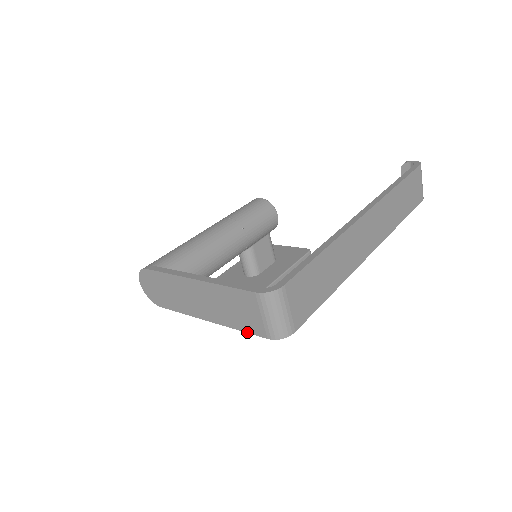
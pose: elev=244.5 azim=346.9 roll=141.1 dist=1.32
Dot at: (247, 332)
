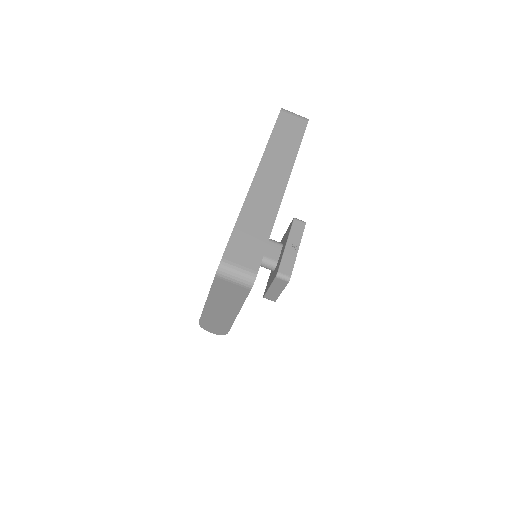
Dot at: occluded
